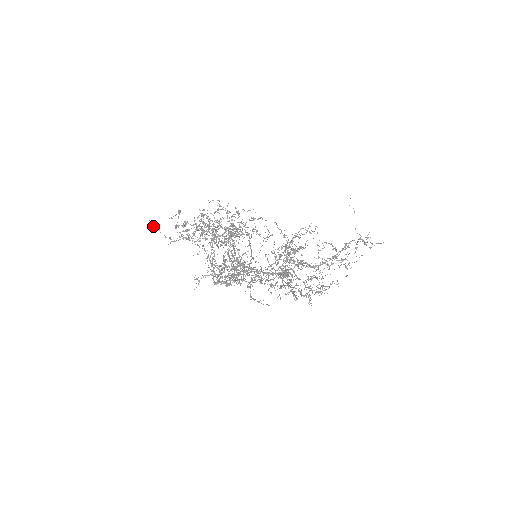
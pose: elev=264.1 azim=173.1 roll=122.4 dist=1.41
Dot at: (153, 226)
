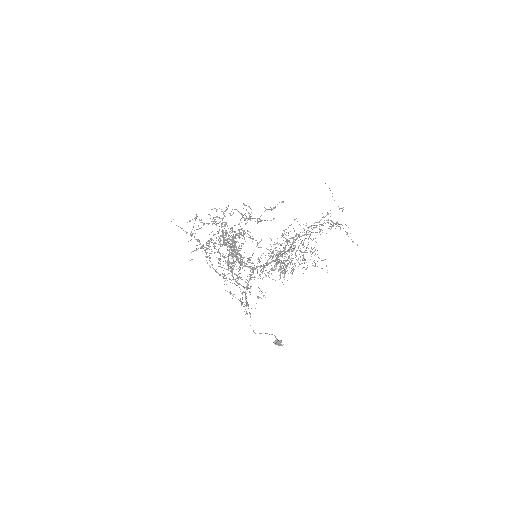
Dot at: occluded
